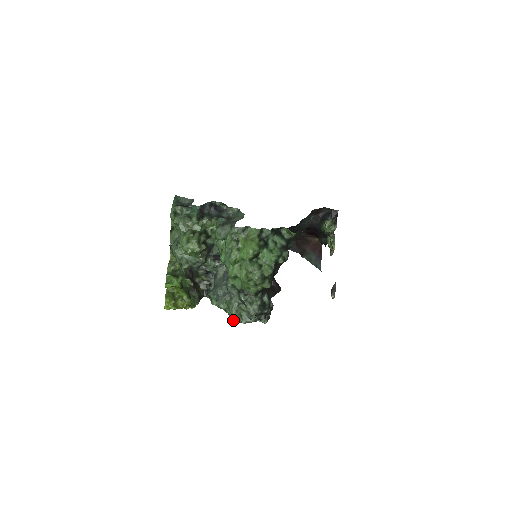
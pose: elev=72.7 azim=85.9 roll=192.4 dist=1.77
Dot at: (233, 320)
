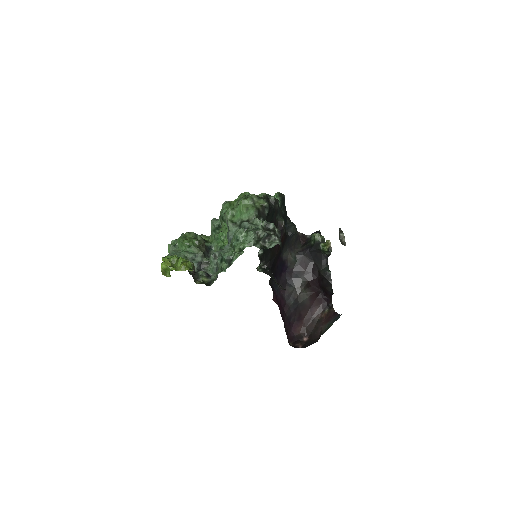
Dot at: (241, 247)
